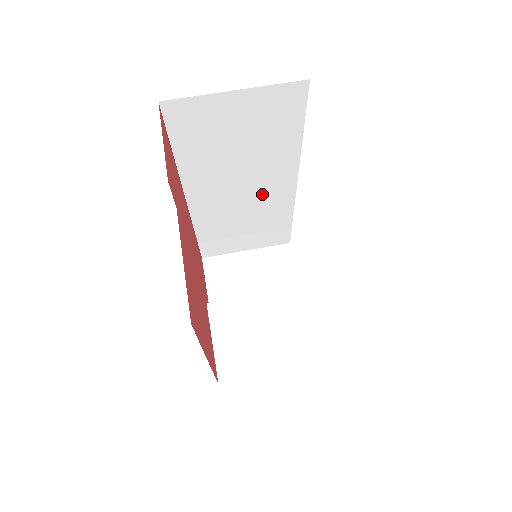
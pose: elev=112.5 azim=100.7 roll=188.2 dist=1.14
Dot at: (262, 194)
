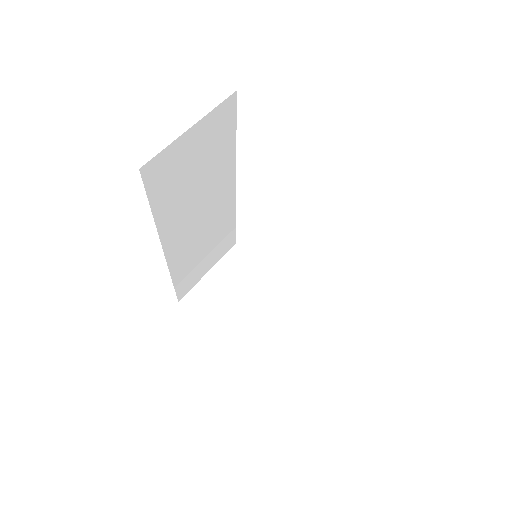
Dot at: (214, 211)
